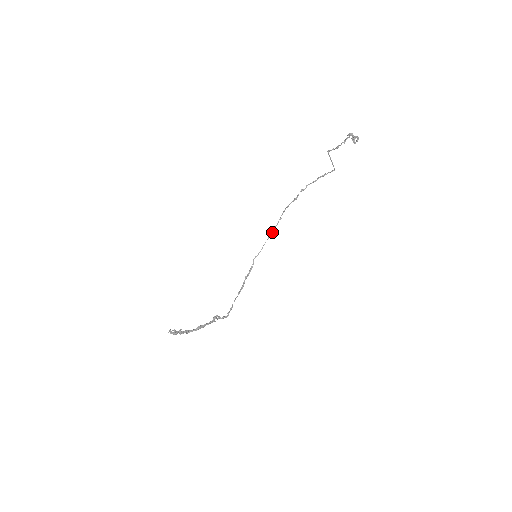
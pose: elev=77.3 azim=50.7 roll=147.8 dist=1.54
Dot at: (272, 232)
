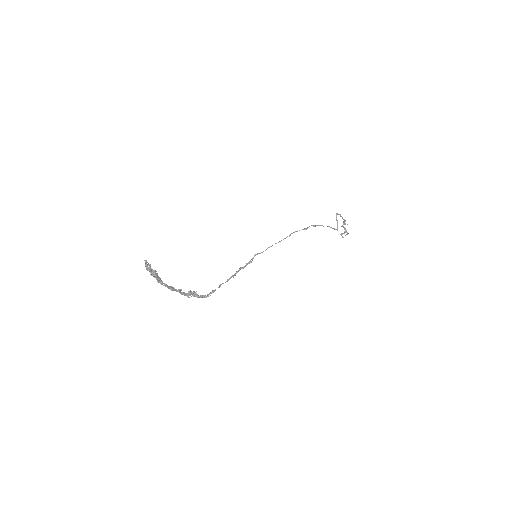
Dot at: (280, 241)
